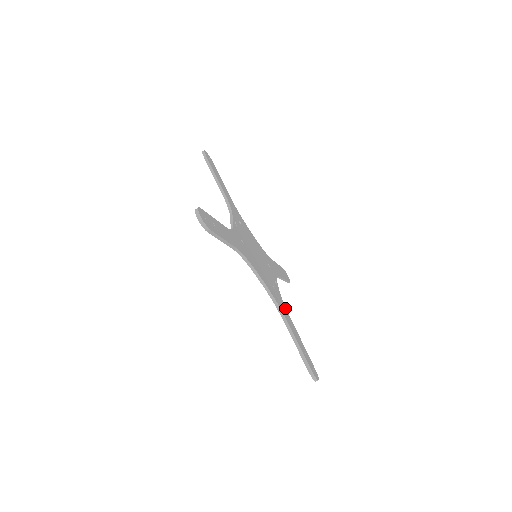
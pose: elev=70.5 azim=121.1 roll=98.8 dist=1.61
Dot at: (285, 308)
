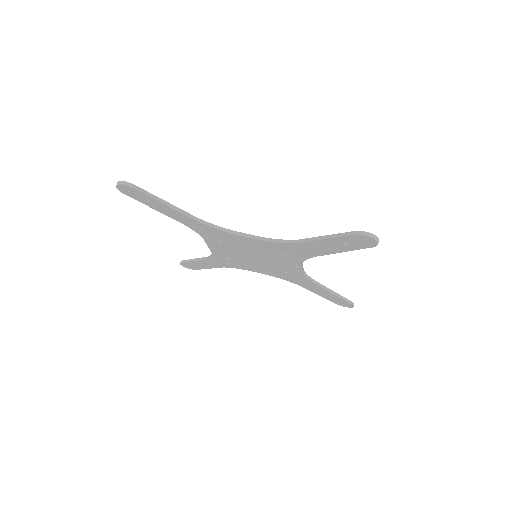
Dot at: occluded
